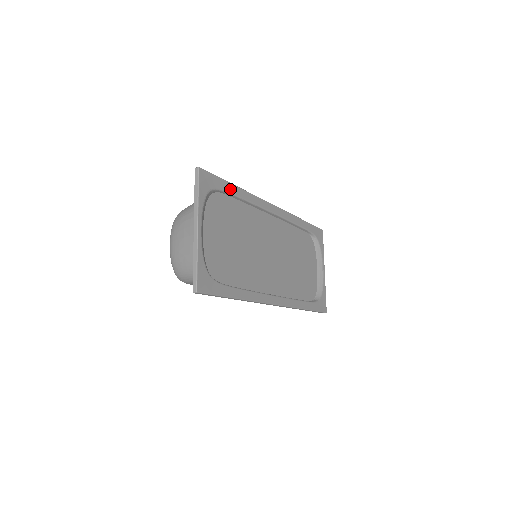
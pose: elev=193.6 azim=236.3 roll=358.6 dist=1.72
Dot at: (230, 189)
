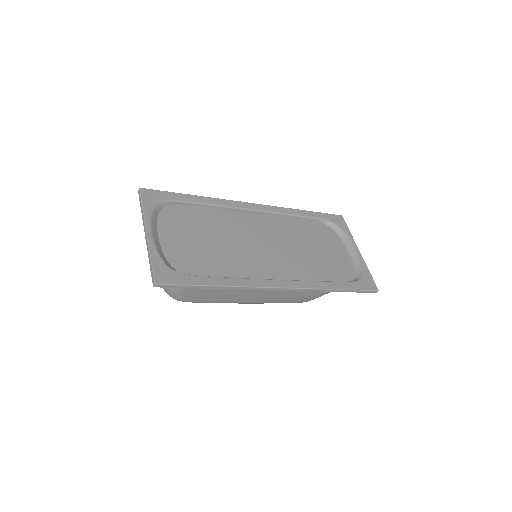
Dot at: (186, 199)
